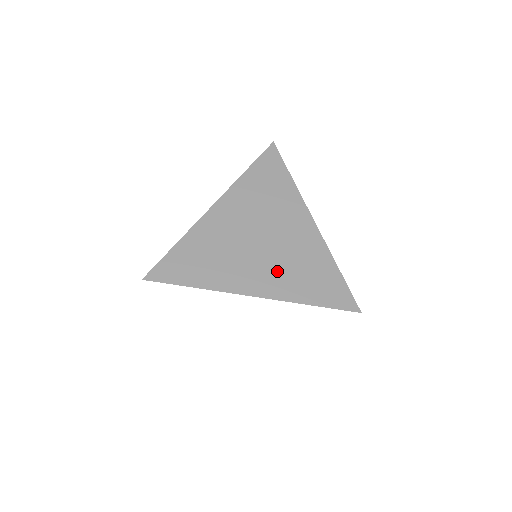
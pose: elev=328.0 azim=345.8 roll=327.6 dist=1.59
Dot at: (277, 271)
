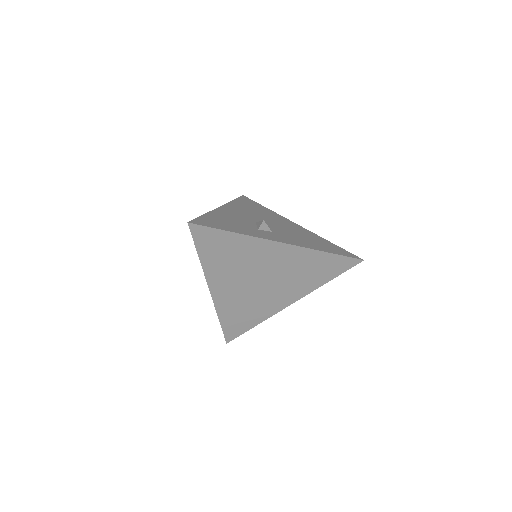
Dot at: (238, 298)
